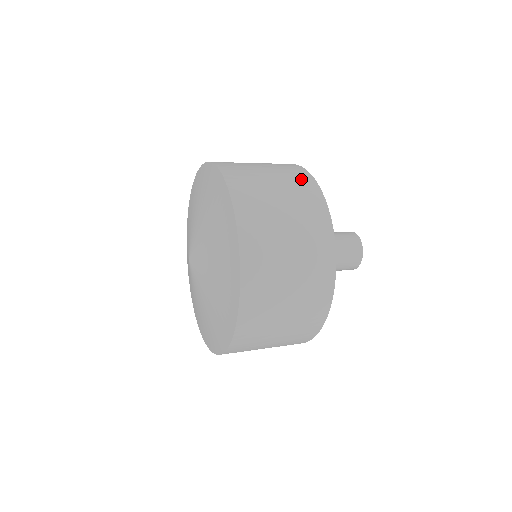
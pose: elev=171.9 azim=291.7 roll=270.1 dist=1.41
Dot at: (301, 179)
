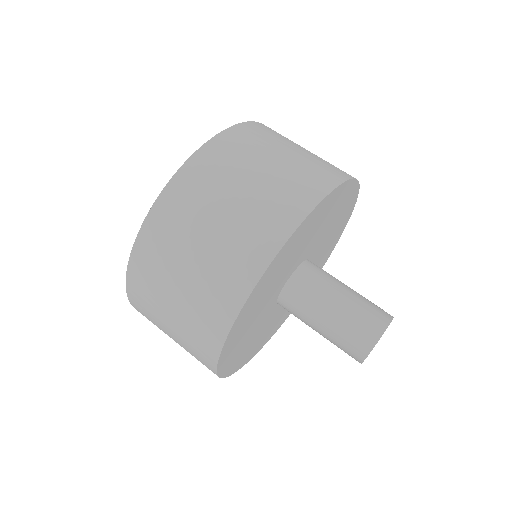
Dot at: (211, 320)
